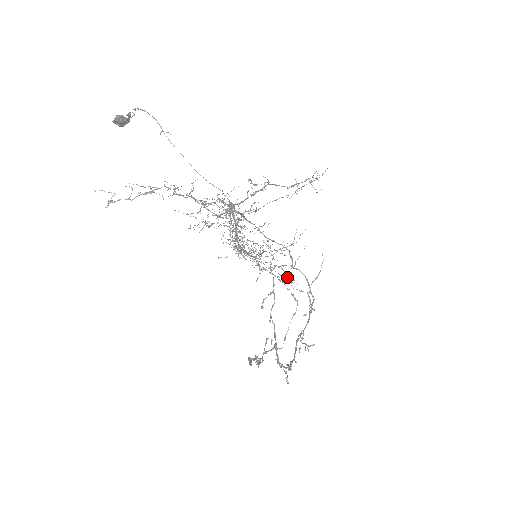
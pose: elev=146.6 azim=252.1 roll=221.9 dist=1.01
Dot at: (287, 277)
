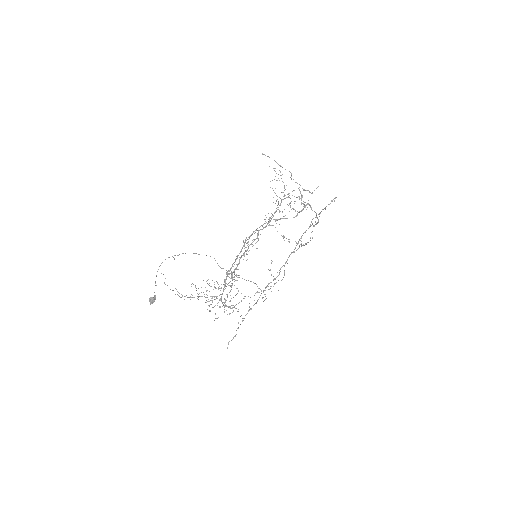
Dot at: occluded
